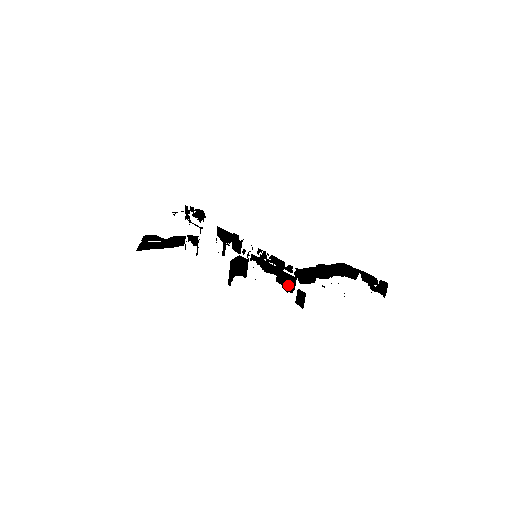
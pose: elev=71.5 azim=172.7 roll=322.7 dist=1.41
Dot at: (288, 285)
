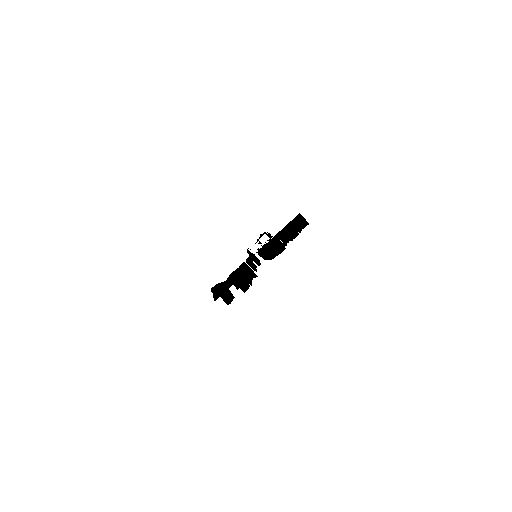
Dot at: occluded
